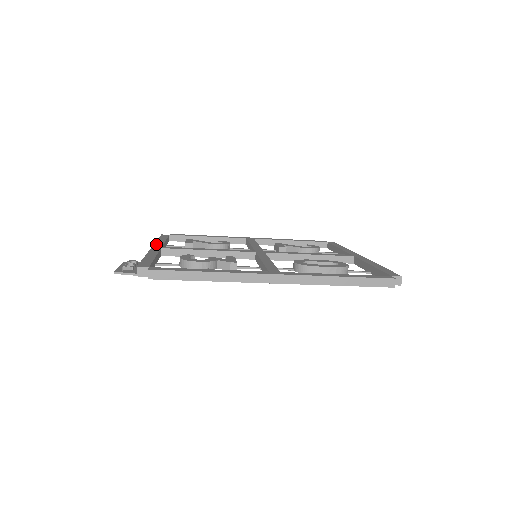
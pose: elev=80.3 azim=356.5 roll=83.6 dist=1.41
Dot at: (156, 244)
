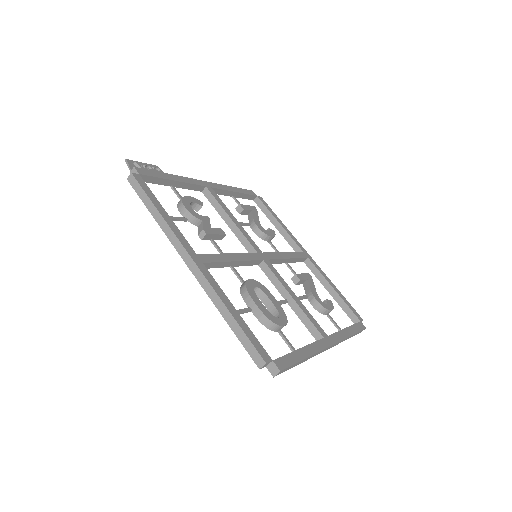
Dot at: (215, 184)
